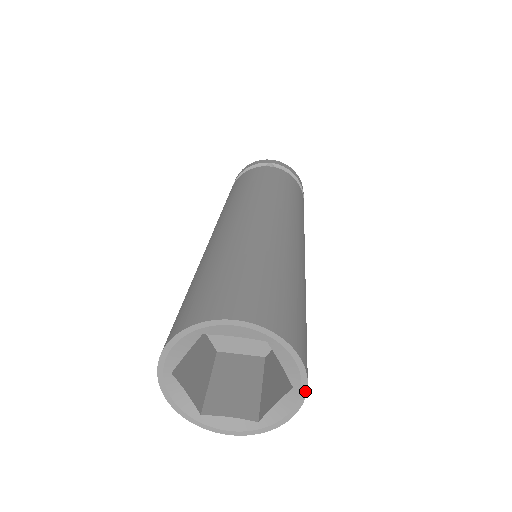
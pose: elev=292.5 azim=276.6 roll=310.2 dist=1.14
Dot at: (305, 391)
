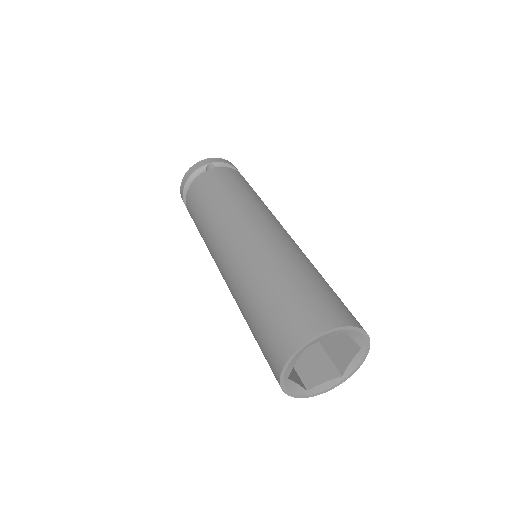
Dot at: (369, 347)
